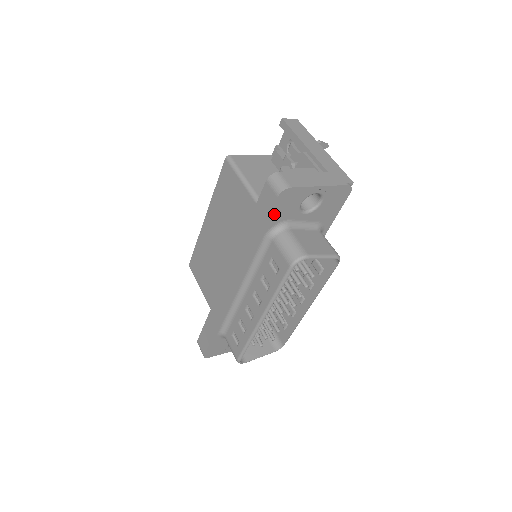
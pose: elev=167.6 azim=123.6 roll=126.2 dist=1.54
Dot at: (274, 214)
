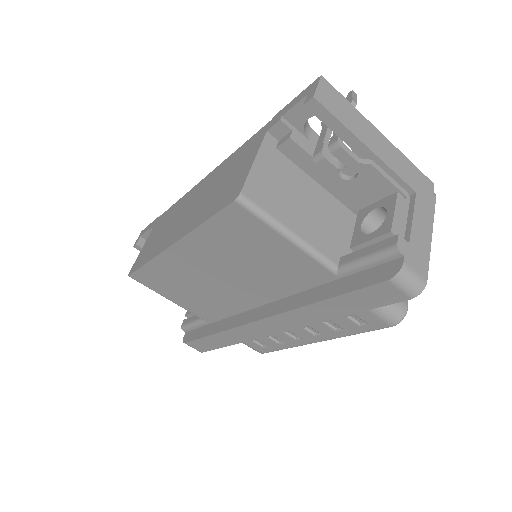
Dot at: occluded
